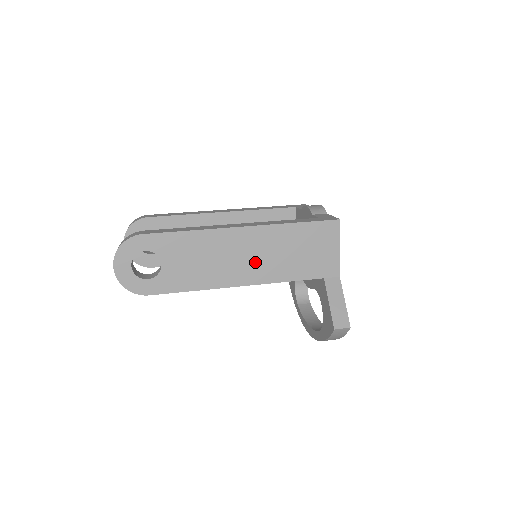
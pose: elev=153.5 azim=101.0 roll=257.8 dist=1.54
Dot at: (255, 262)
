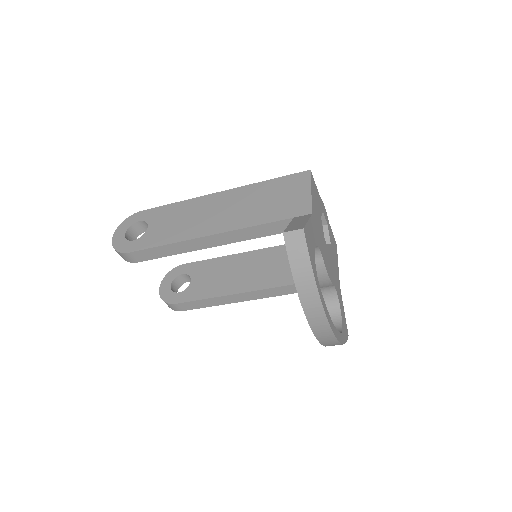
Dot at: (225, 215)
